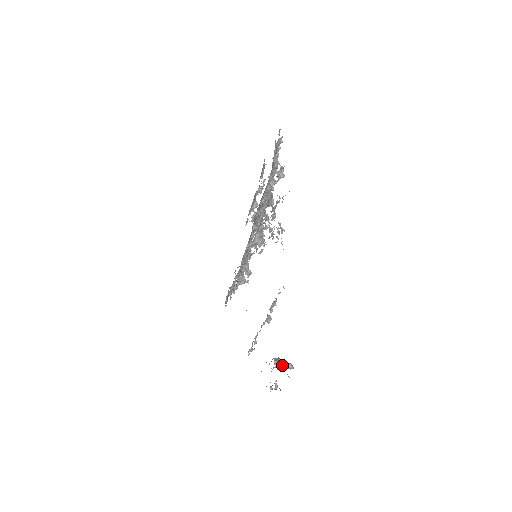
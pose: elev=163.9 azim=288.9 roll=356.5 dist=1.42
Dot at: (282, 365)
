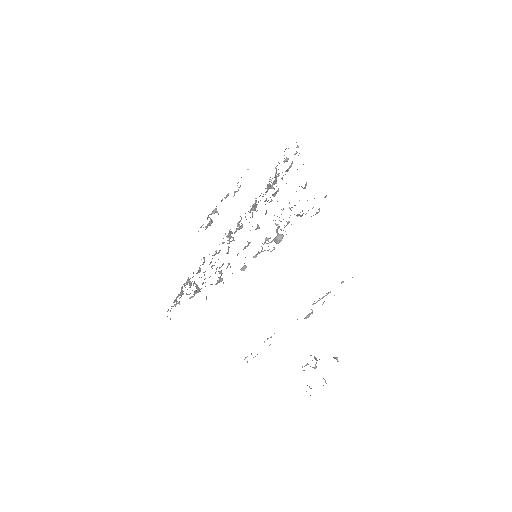
Dot at: (316, 362)
